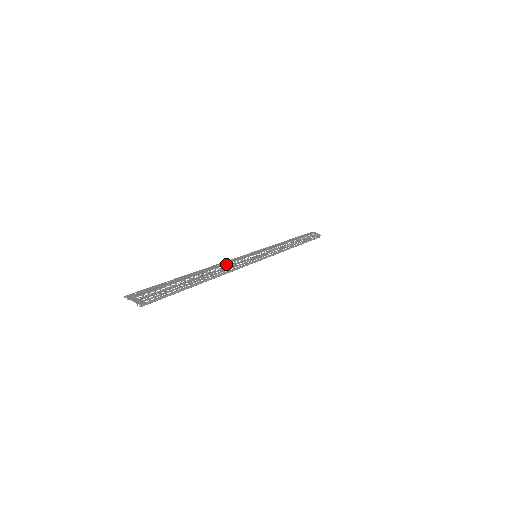
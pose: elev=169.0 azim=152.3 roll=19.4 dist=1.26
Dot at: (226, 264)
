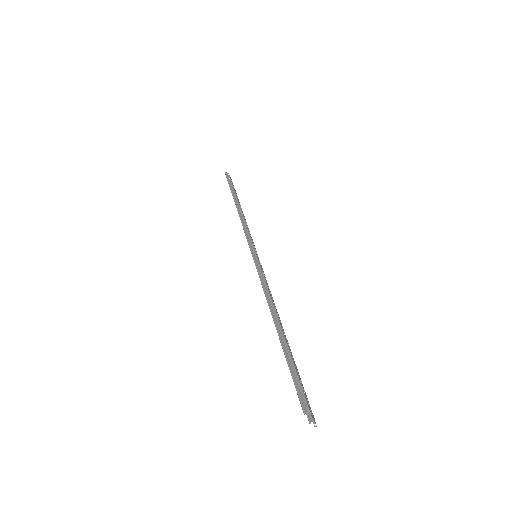
Dot at: (270, 292)
